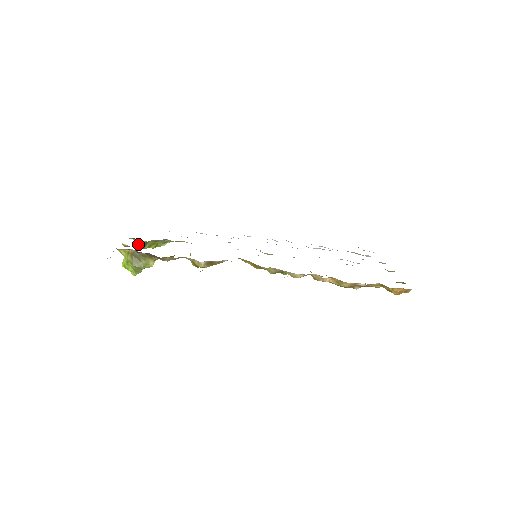
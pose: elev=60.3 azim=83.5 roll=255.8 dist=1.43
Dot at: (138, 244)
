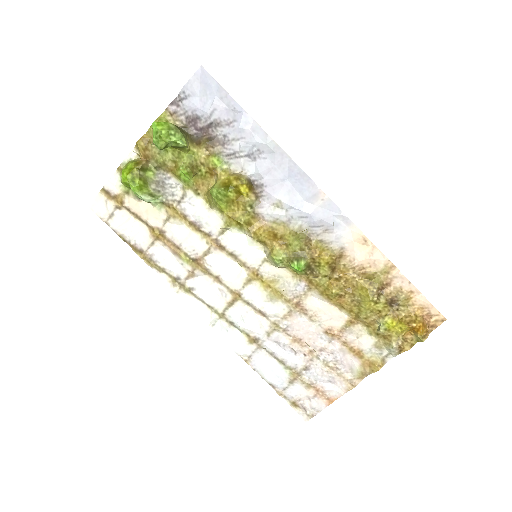
Dot at: (139, 161)
